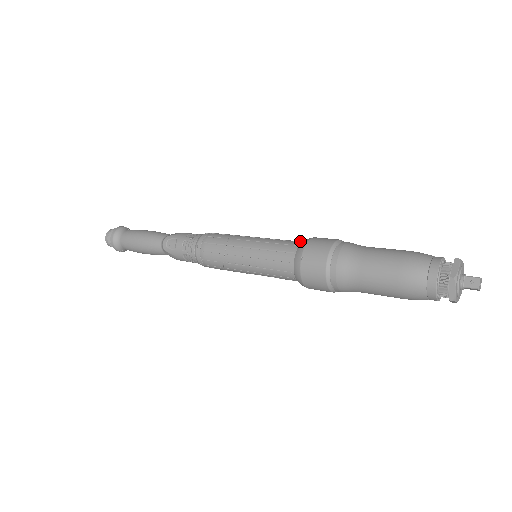
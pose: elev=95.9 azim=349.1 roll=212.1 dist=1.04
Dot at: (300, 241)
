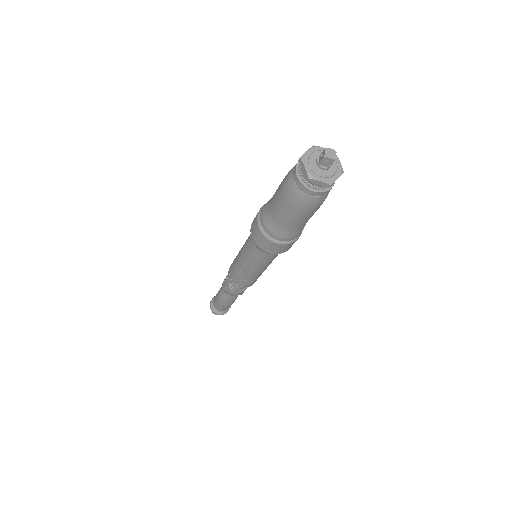
Dot at: occluded
